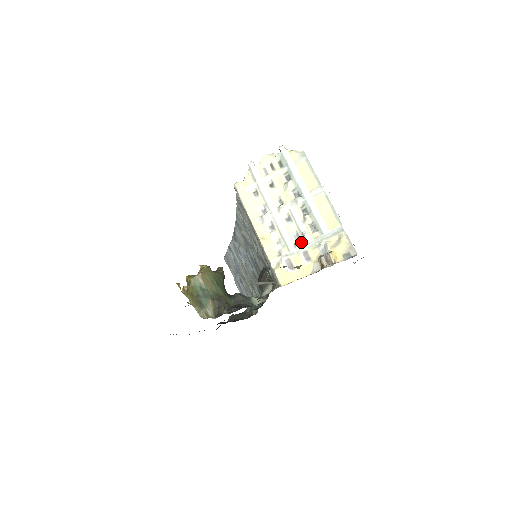
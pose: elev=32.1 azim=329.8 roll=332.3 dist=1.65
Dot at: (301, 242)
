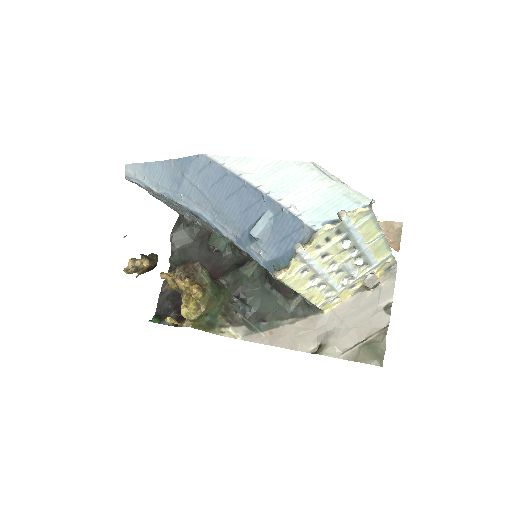
Dot at: (349, 280)
